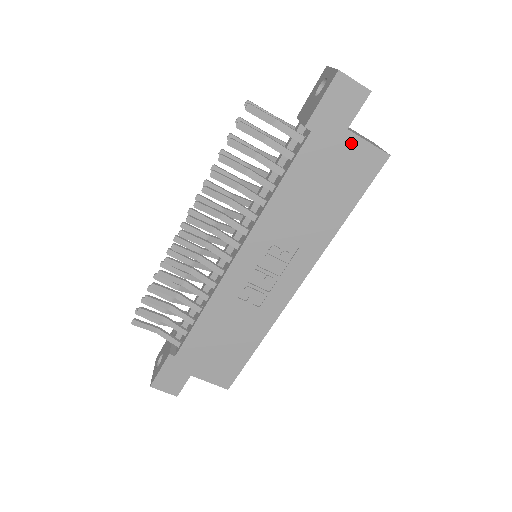
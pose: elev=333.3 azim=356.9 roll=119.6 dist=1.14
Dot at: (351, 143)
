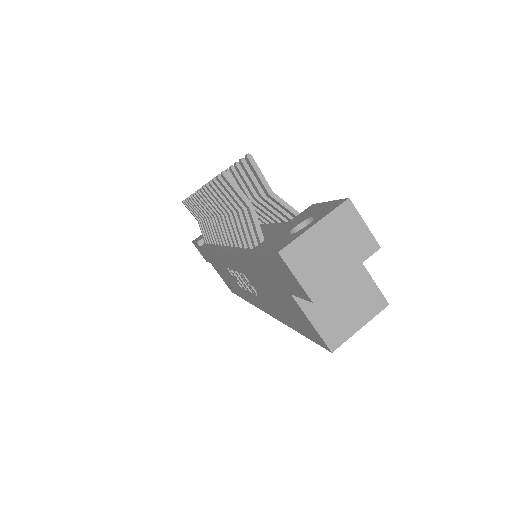
Dot at: (295, 304)
